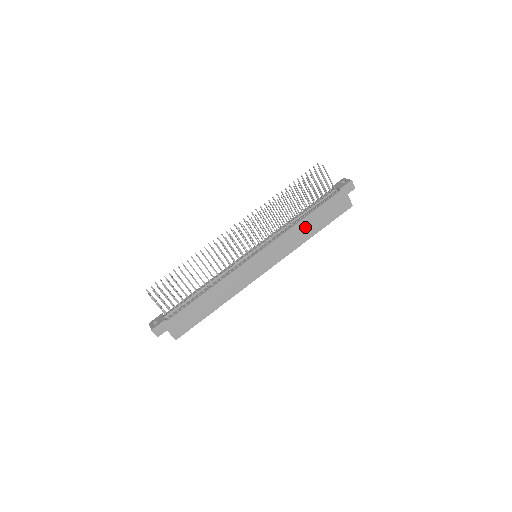
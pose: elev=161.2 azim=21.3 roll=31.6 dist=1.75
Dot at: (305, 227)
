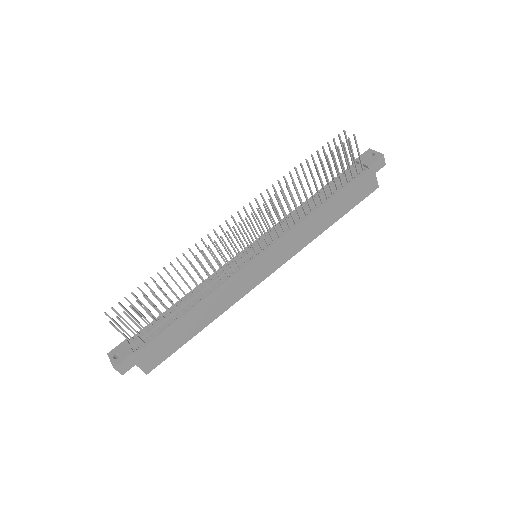
Dot at: (321, 217)
